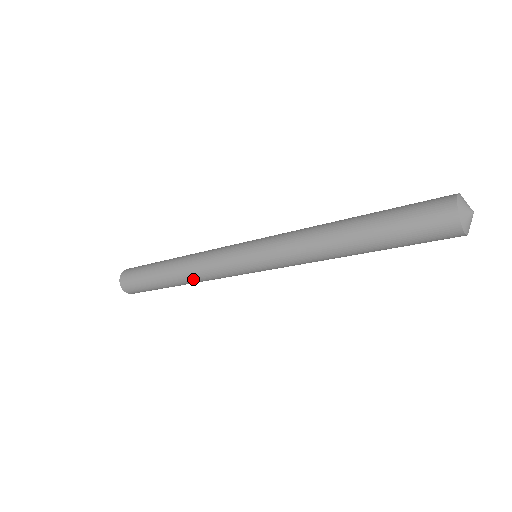
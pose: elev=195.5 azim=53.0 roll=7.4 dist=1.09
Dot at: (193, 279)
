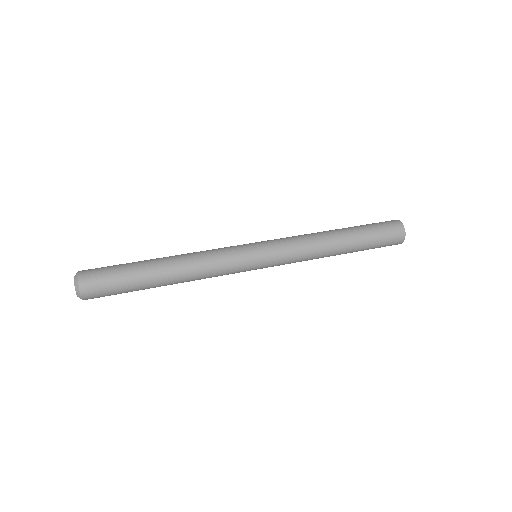
Dot at: occluded
